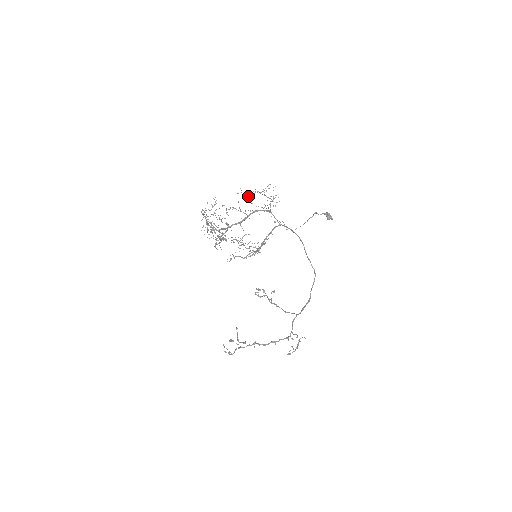
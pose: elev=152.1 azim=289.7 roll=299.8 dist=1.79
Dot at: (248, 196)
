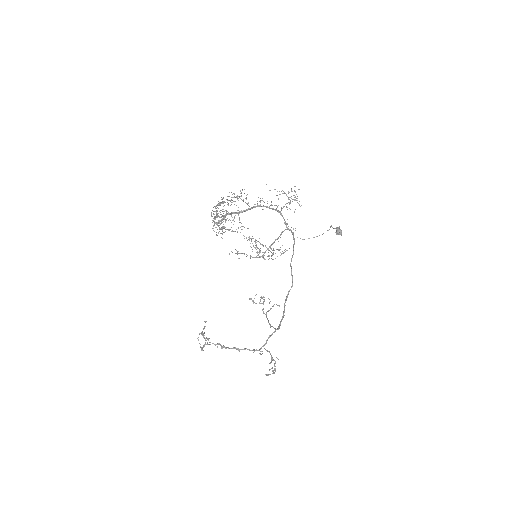
Dot at: occluded
